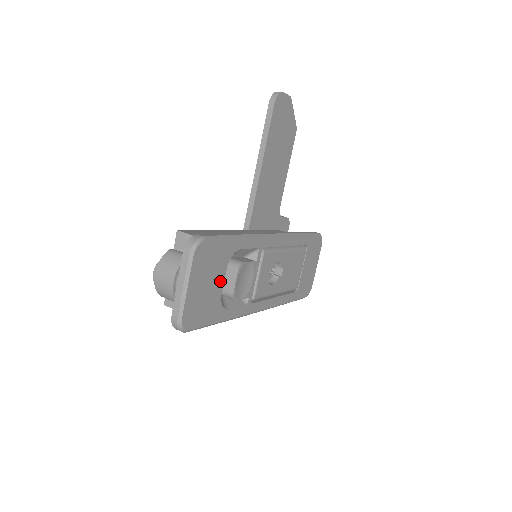
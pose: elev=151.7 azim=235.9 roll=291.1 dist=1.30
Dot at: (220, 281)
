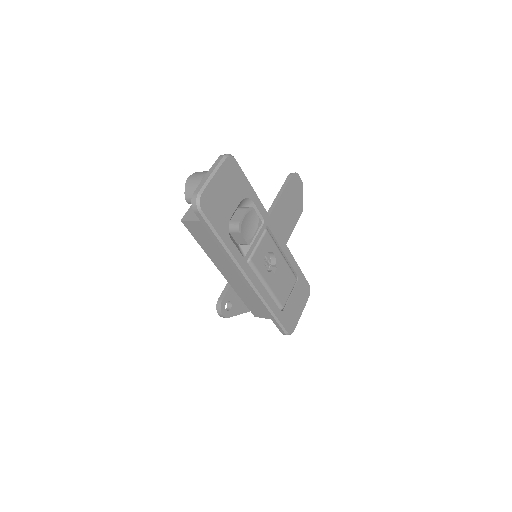
Dot at: (234, 205)
